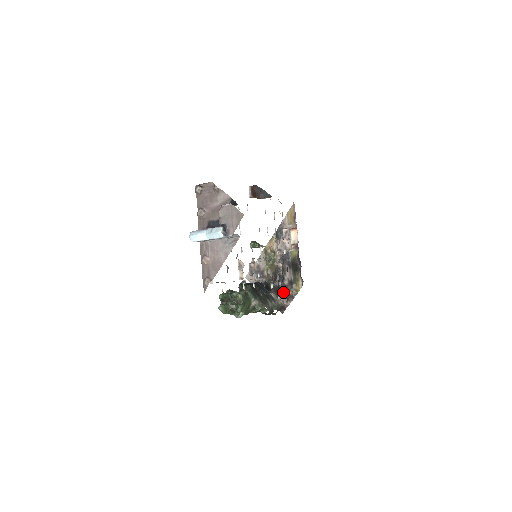
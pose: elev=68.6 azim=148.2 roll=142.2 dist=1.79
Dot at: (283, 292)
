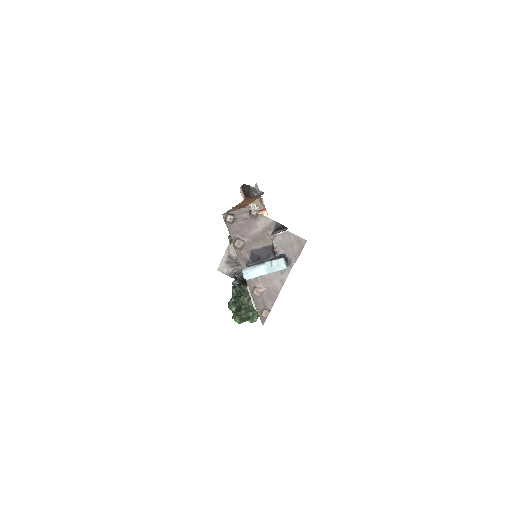
Dot at: occluded
